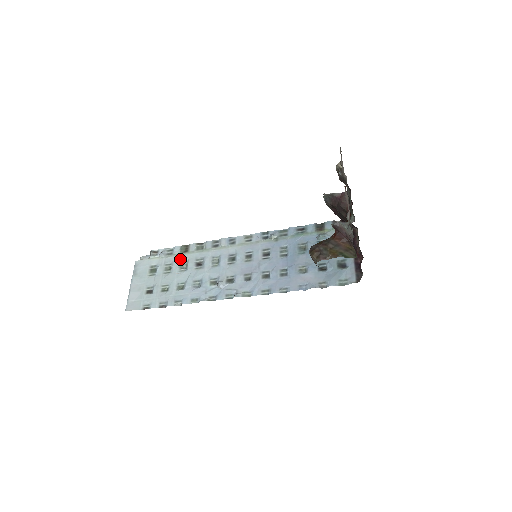
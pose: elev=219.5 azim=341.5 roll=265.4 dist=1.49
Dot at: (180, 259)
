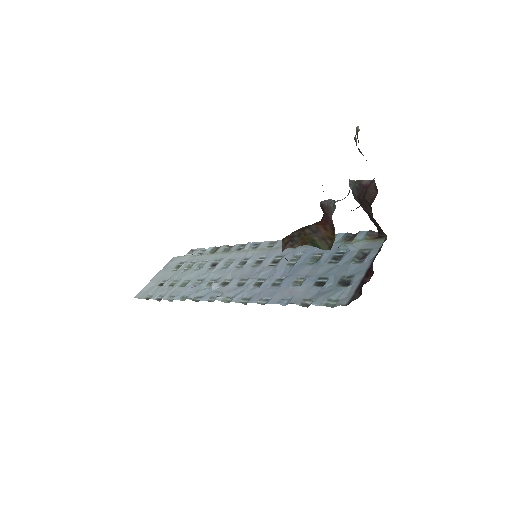
Dot at: (204, 258)
